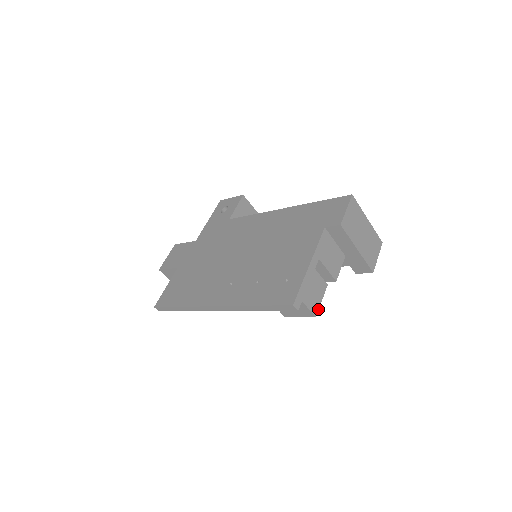
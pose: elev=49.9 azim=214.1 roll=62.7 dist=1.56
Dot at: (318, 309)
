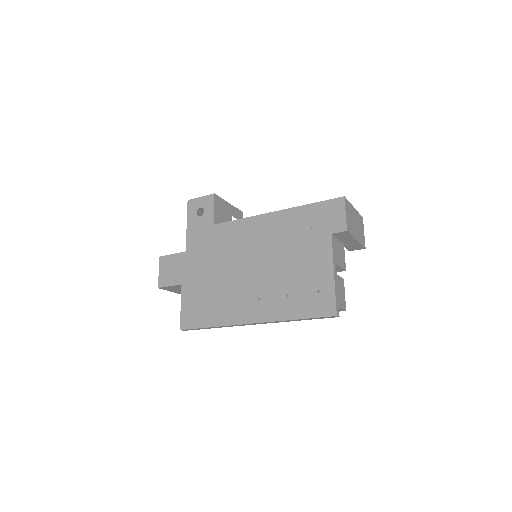
Dot at: (345, 303)
